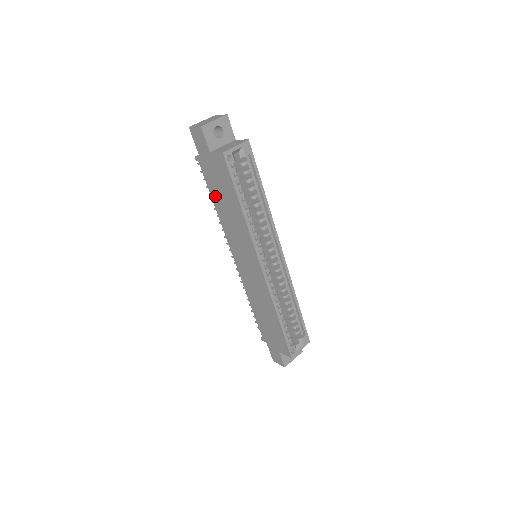
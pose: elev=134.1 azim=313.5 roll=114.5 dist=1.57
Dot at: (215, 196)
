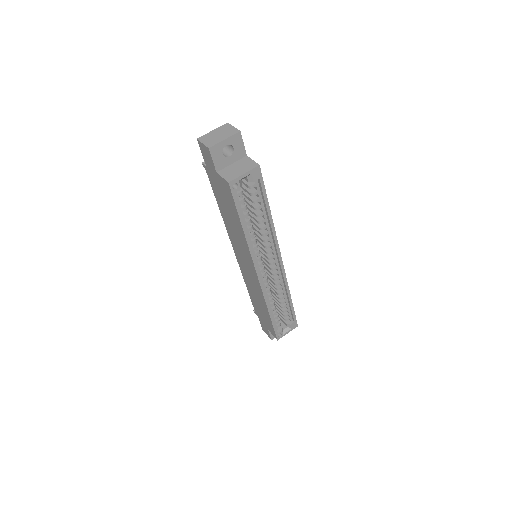
Dot at: (220, 203)
